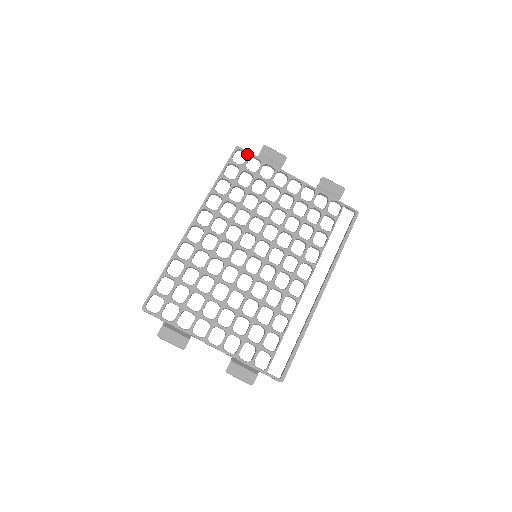
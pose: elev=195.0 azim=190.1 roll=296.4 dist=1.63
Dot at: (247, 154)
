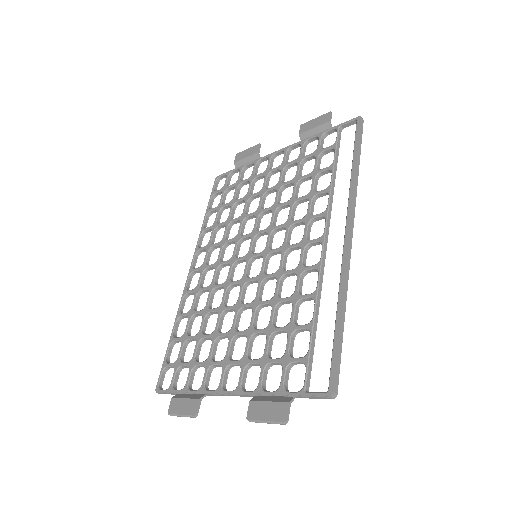
Dot at: (226, 175)
